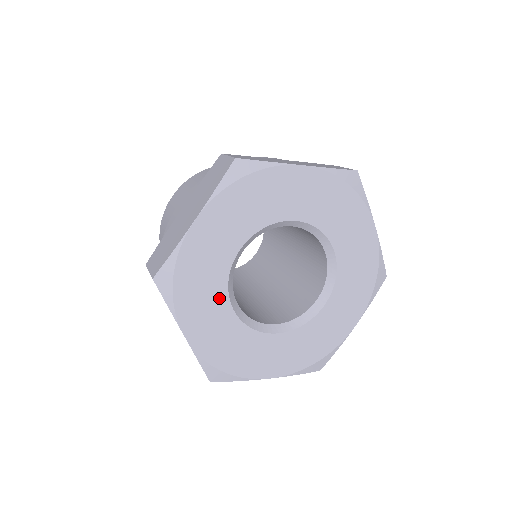
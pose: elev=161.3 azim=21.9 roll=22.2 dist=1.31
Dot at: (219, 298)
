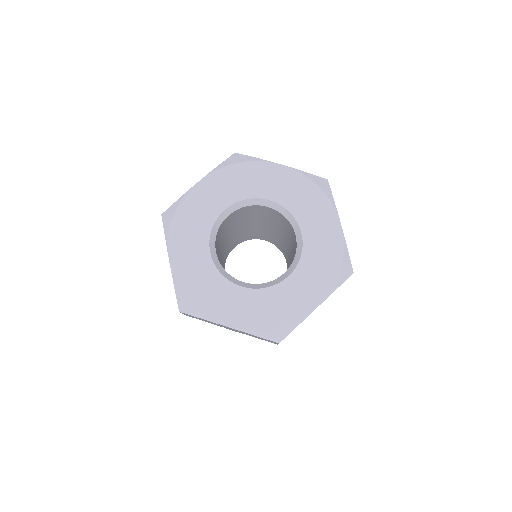
Dot at: (226, 288)
